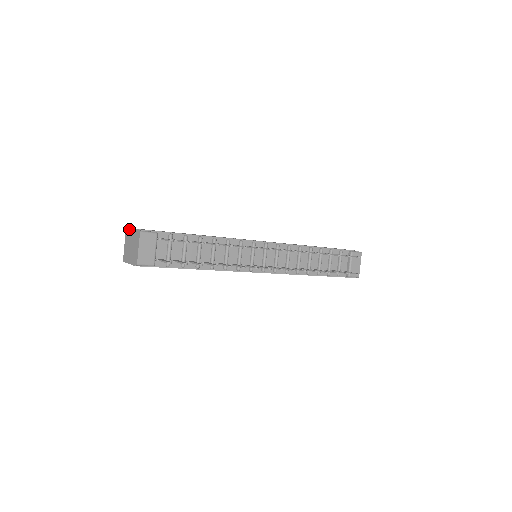
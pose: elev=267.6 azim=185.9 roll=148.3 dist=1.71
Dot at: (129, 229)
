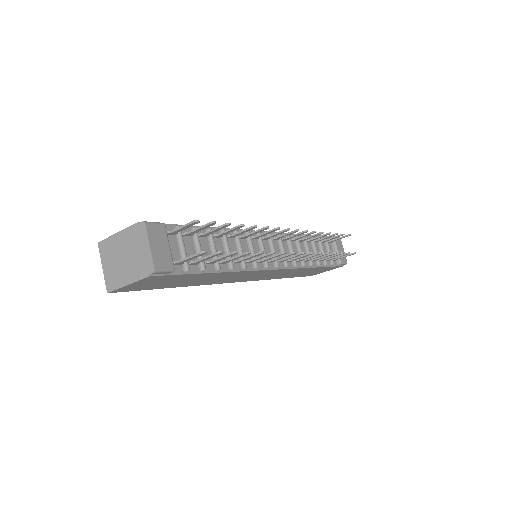
Dot at: (109, 238)
